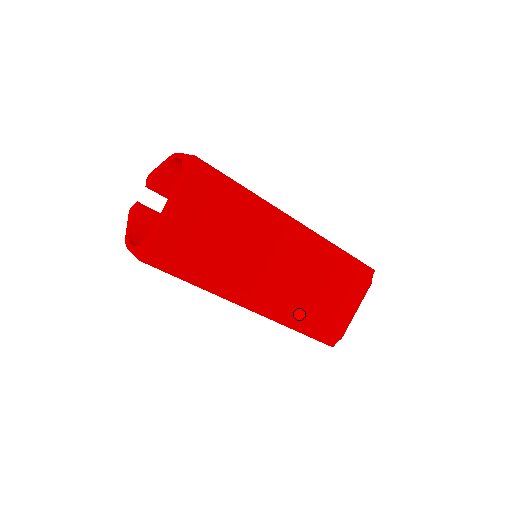
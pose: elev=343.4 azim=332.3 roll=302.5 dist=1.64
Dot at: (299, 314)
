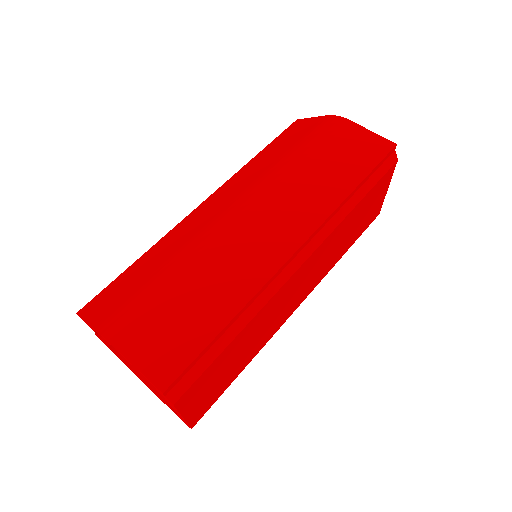
Dot at: (335, 263)
